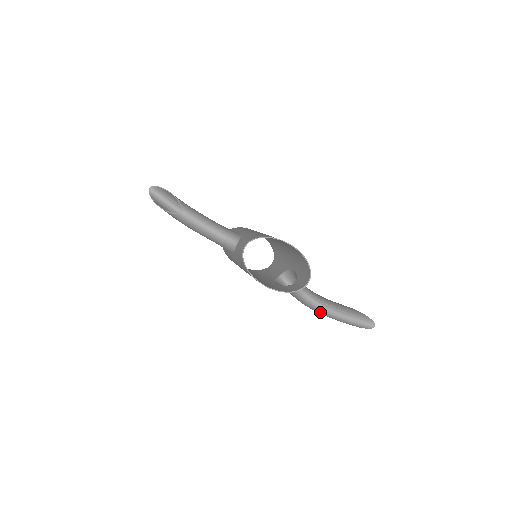
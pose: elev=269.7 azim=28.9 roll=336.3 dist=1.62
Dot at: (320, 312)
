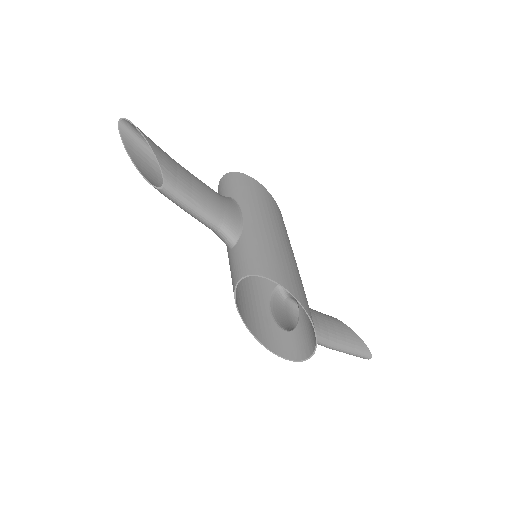
Dot at: occluded
